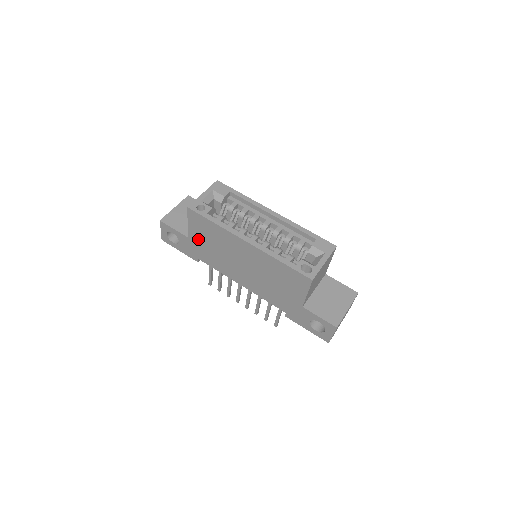
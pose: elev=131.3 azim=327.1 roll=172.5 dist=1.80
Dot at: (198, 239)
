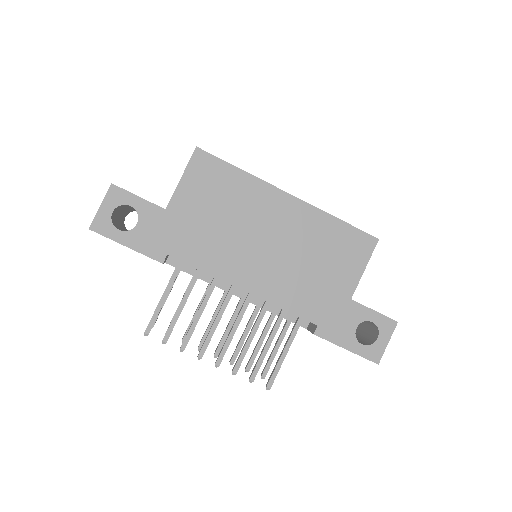
Dot at: (189, 208)
